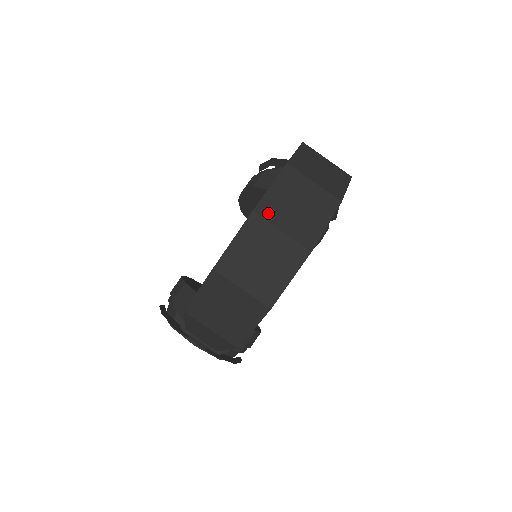
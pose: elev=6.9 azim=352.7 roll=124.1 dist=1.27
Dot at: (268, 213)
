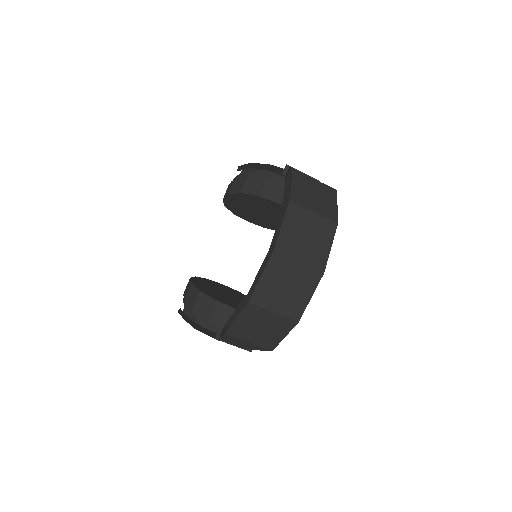
Dot at: (285, 250)
